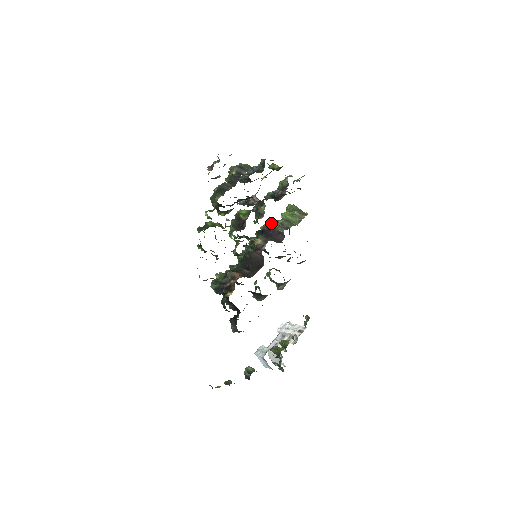
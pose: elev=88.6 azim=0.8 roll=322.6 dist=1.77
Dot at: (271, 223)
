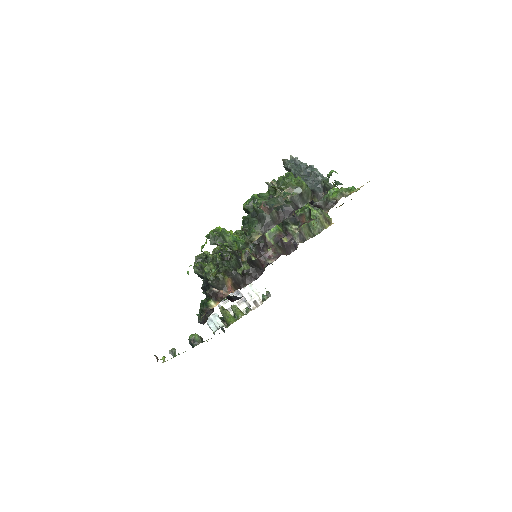
Dot at: occluded
